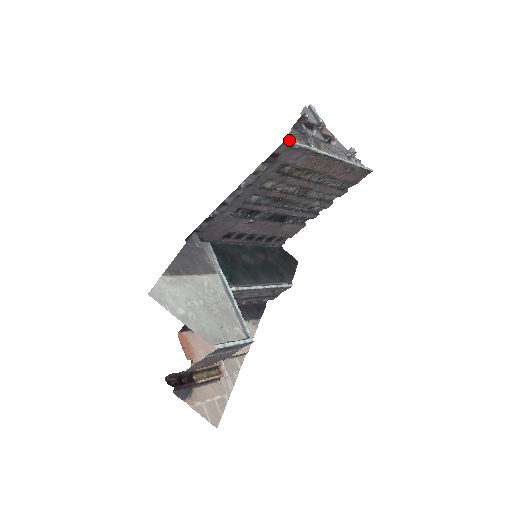
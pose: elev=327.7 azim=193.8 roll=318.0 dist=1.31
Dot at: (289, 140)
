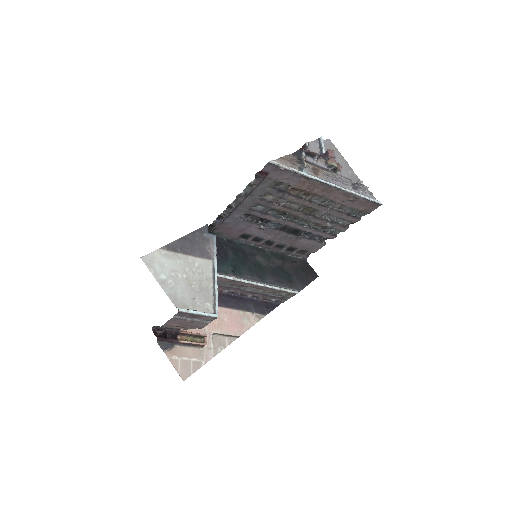
Dot at: (274, 162)
